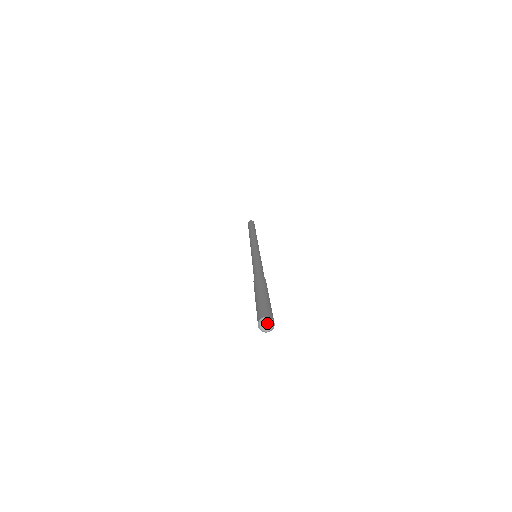
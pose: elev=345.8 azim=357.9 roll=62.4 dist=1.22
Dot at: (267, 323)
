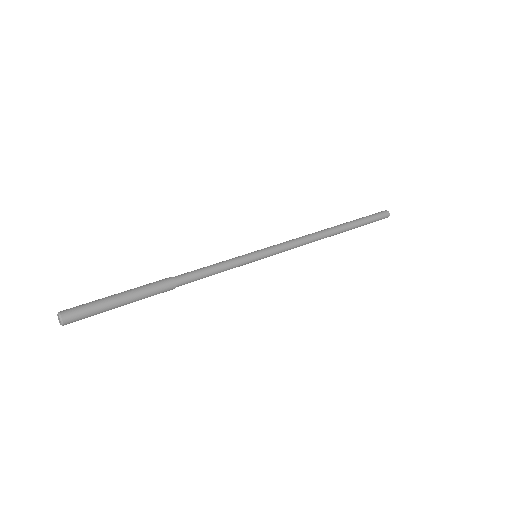
Dot at: (59, 317)
